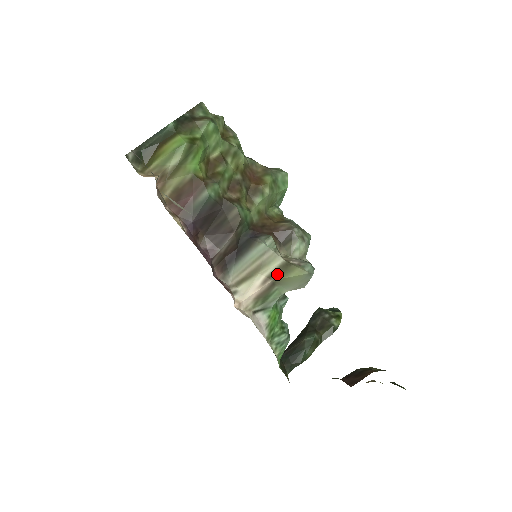
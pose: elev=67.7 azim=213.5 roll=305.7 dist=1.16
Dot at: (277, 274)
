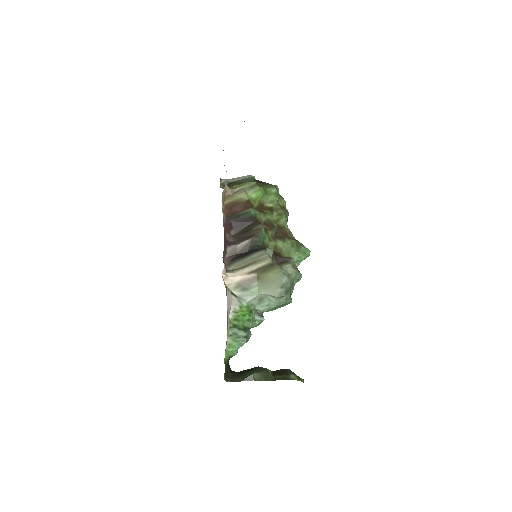
Dot at: (262, 270)
